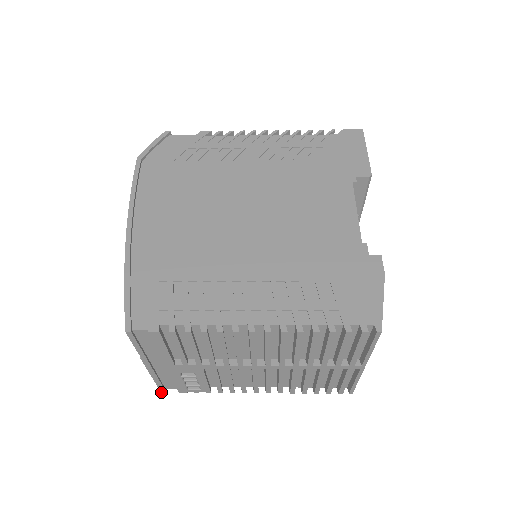
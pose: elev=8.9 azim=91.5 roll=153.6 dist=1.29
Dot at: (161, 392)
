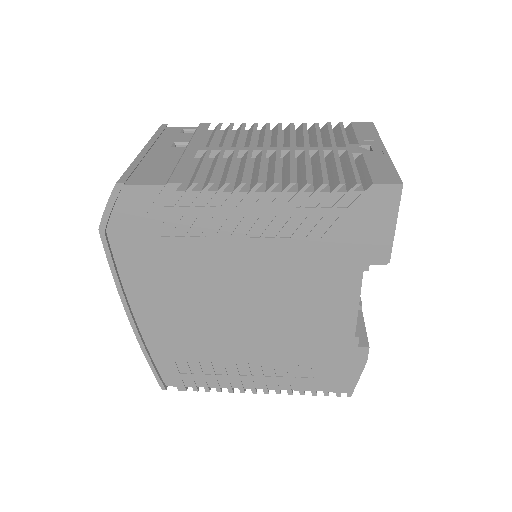
Dot at: occluded
